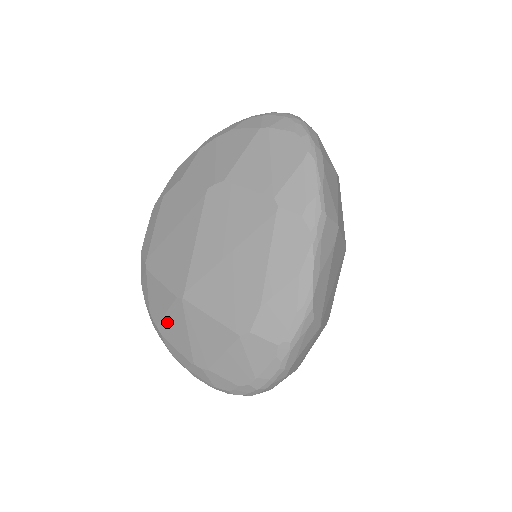
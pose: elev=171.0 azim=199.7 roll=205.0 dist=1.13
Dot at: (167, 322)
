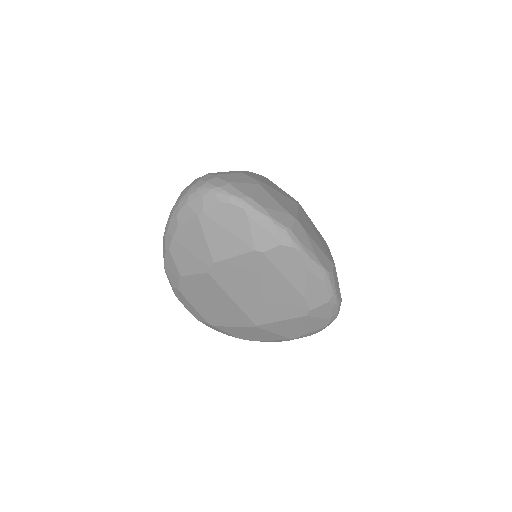
Dot at: (255, 337)
